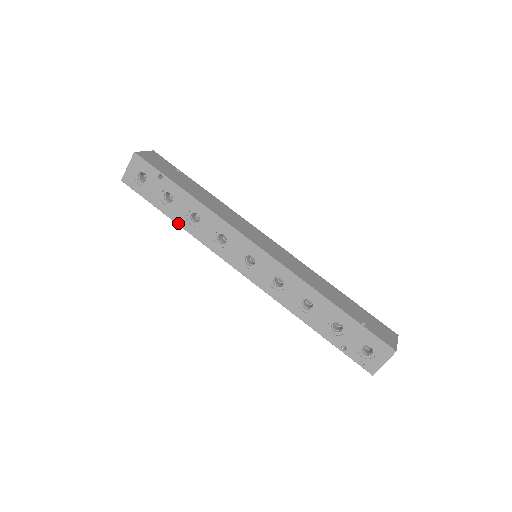
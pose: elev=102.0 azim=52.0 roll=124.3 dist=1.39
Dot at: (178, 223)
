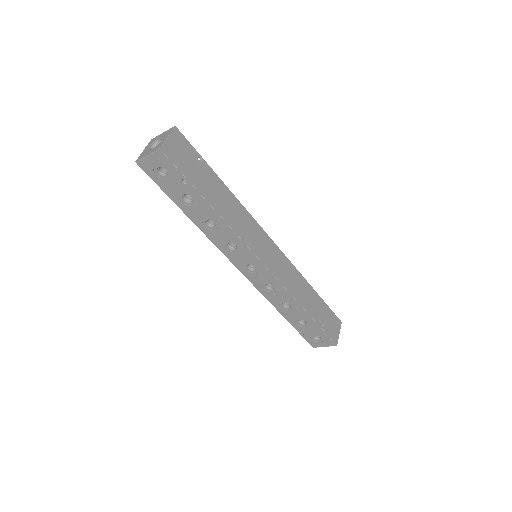
Dot at: (191, 219)
